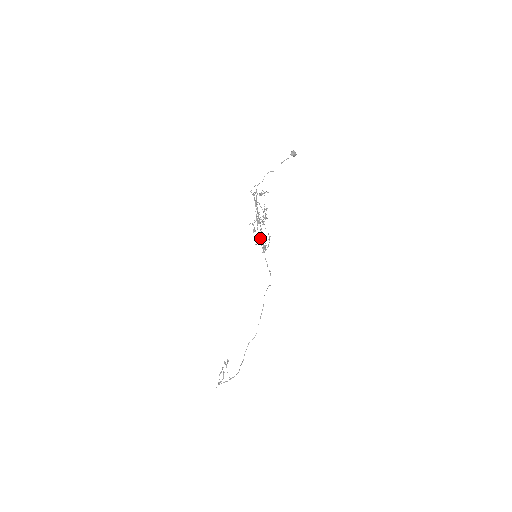
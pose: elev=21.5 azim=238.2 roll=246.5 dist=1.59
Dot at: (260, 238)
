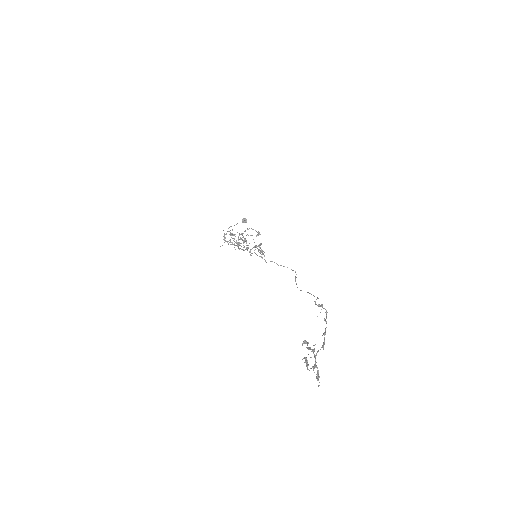
Dot at: occluded
